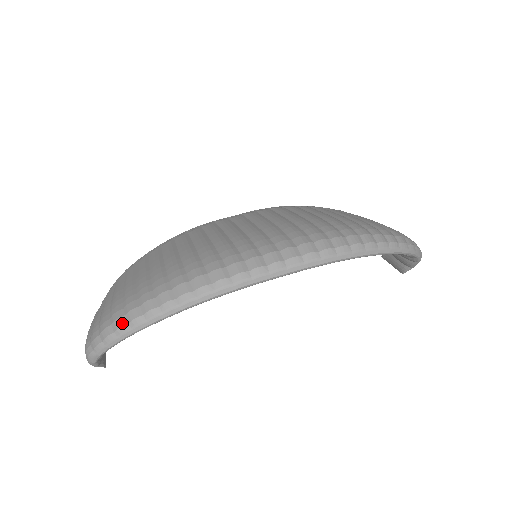
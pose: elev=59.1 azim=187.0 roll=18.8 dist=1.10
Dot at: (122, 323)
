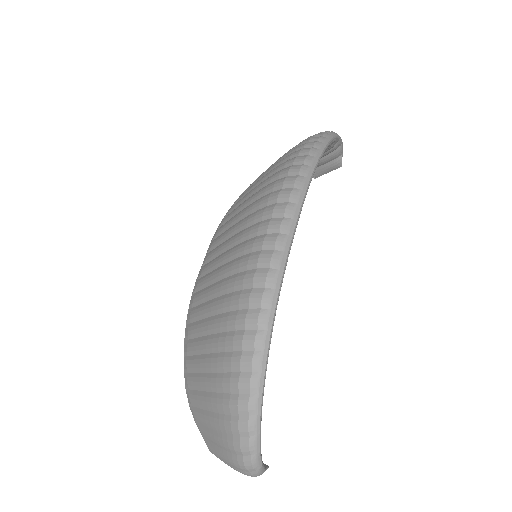
Dot at: (245, 401)
